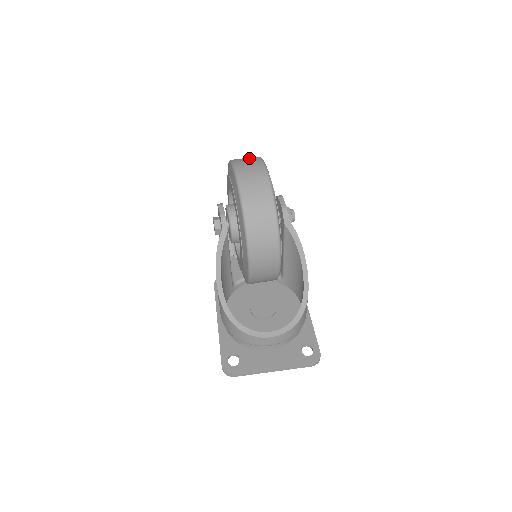
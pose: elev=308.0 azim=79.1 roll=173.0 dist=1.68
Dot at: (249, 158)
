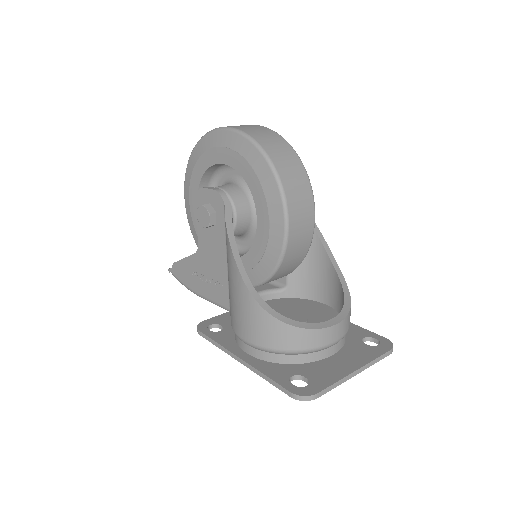
Dot at: occluded
